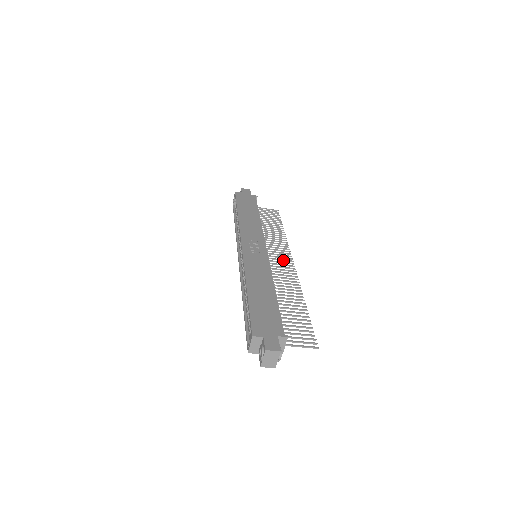
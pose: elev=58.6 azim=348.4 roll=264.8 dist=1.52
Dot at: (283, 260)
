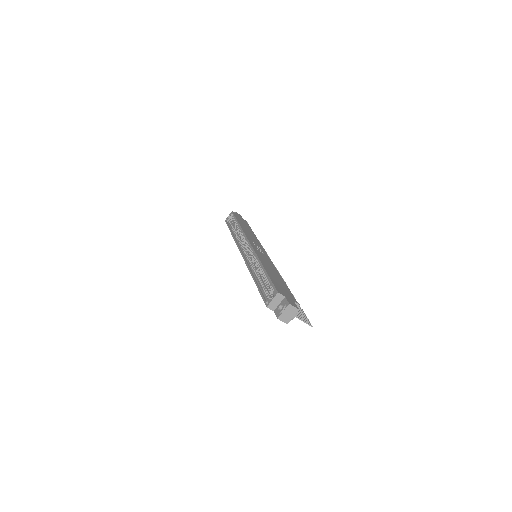
Dot at: occluded
